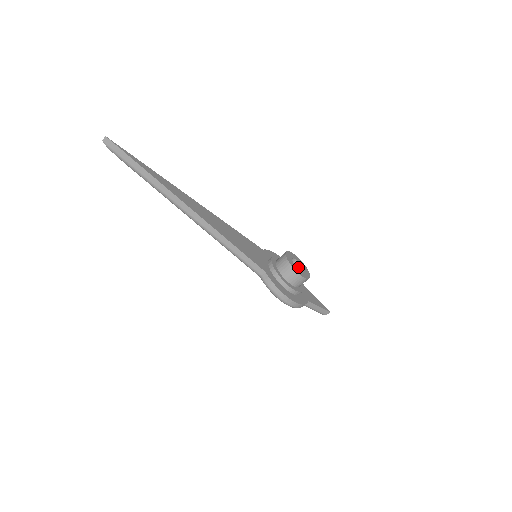
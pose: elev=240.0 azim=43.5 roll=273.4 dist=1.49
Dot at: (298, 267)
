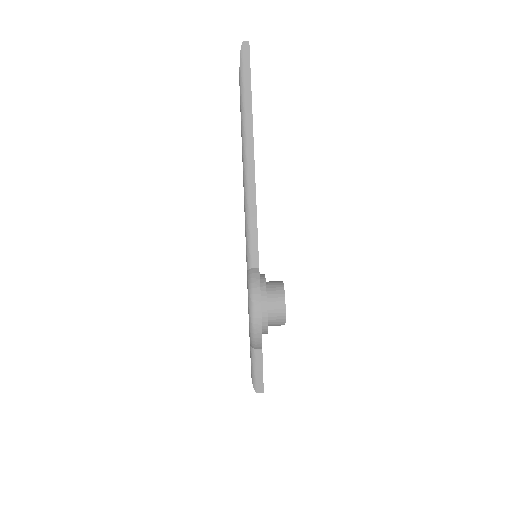
Dot at: occluded
